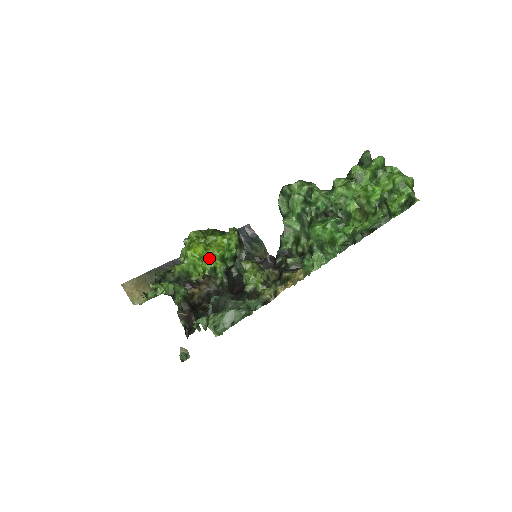
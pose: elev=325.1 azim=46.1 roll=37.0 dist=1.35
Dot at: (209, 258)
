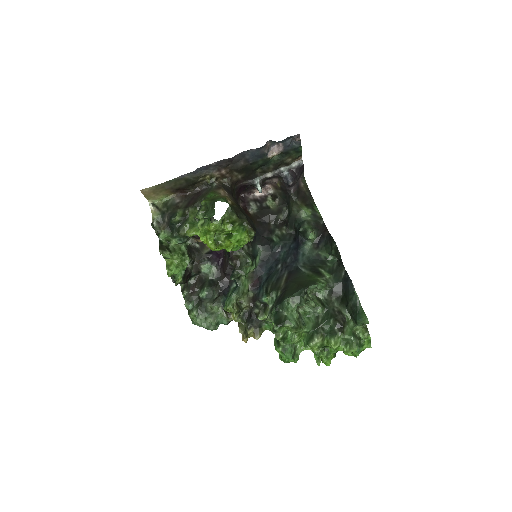
Dot at: occluded
